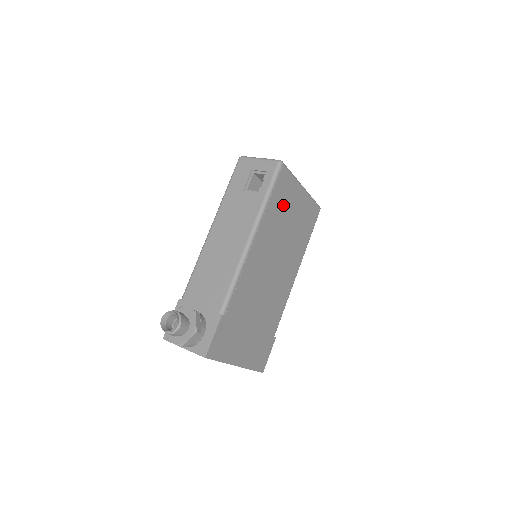
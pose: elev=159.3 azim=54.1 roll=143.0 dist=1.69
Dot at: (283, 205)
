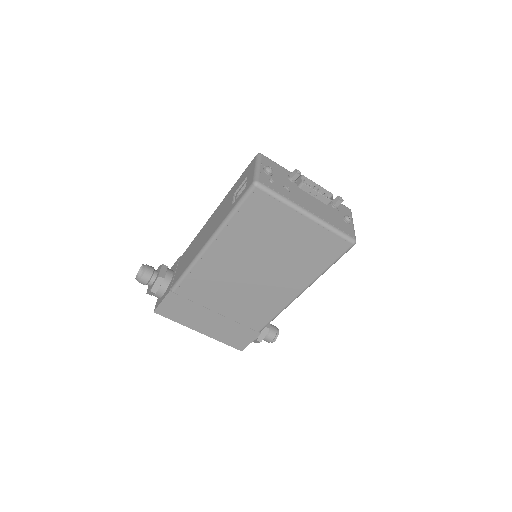
Dot at: (262, 226)
